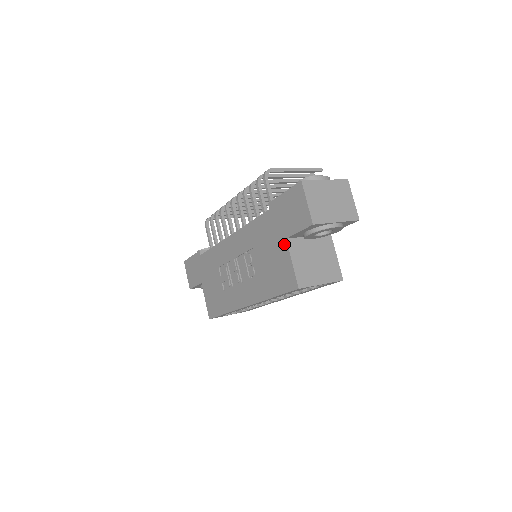
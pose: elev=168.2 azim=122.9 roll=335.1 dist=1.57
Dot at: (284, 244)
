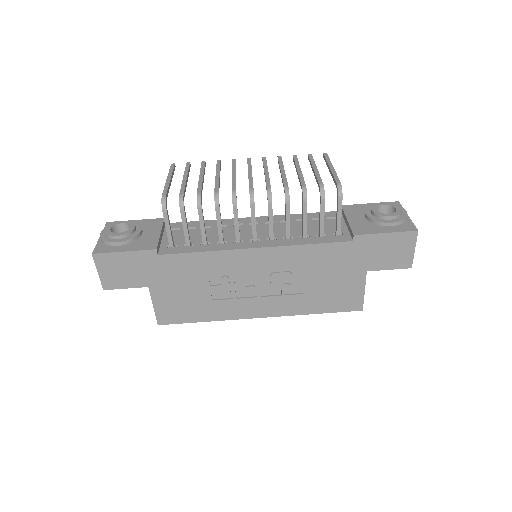
Dot at: (361, 275)
